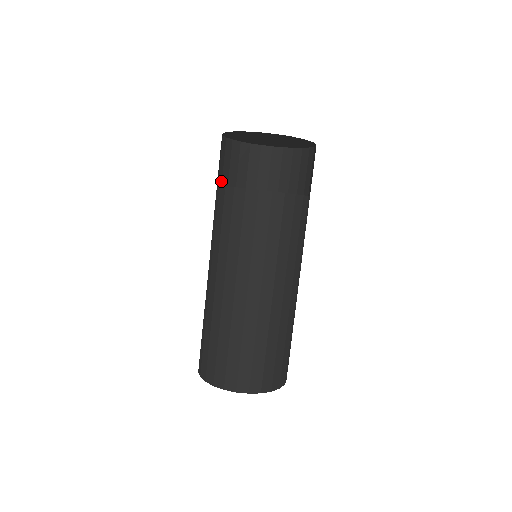
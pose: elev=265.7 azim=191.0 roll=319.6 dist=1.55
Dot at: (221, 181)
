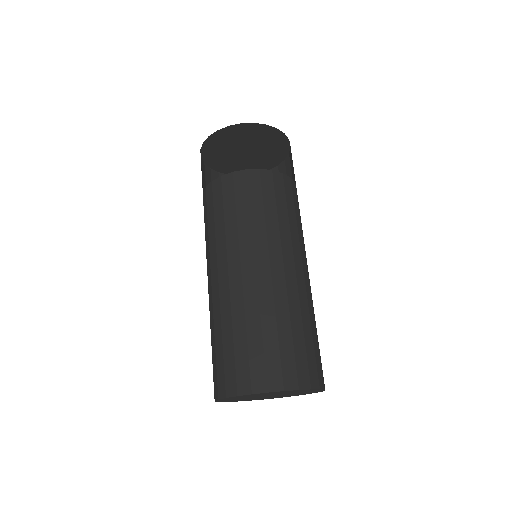
Dot at: occluded
